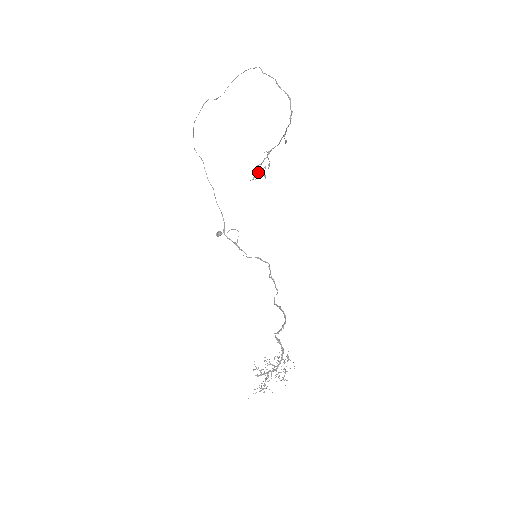
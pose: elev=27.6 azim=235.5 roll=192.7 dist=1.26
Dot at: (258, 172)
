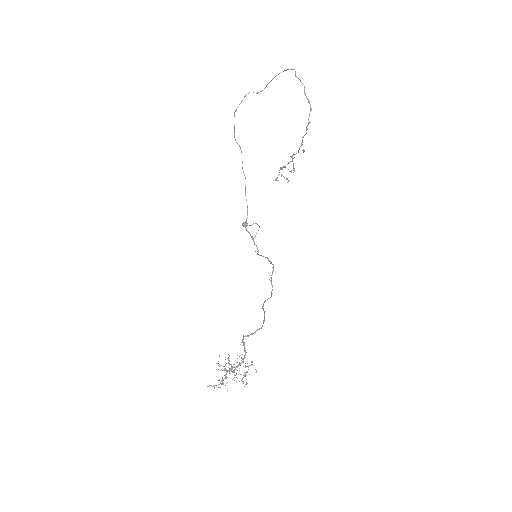
Dot at: (281, 174)
